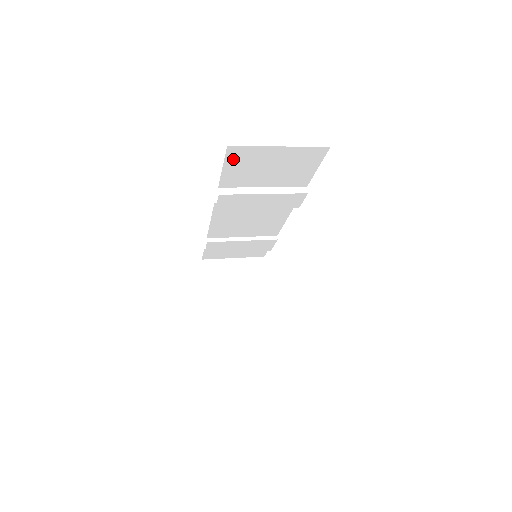
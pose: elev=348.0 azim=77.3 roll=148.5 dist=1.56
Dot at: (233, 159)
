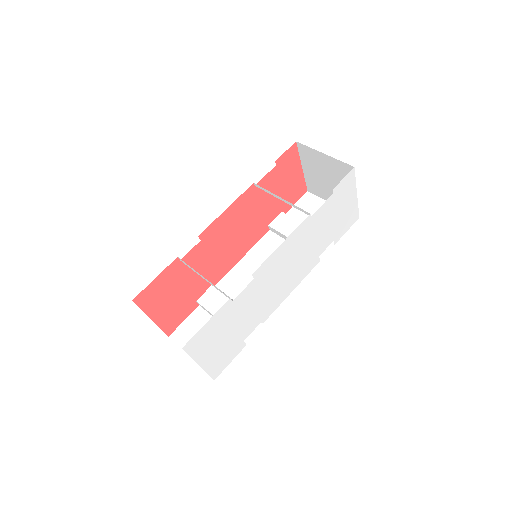
Dot at: occluded
